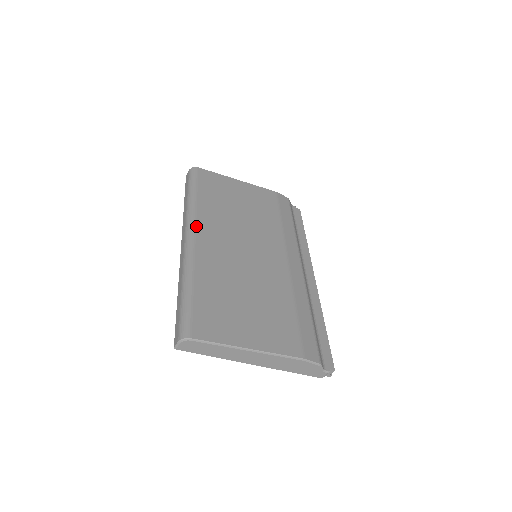
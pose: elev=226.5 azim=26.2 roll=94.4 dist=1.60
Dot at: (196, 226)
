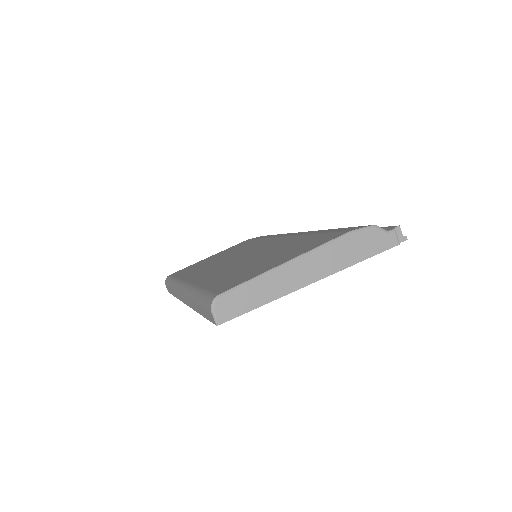
Dot at: (184, 280)
